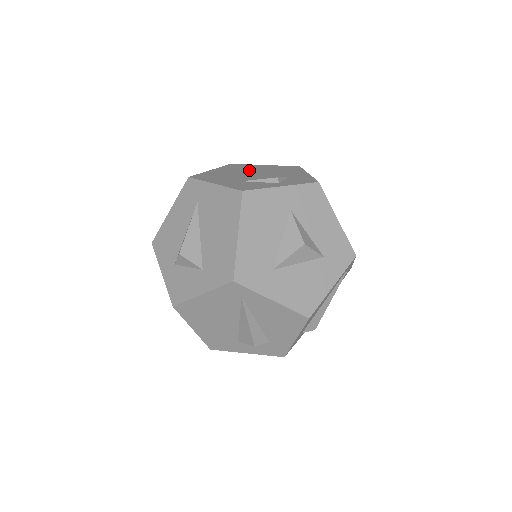
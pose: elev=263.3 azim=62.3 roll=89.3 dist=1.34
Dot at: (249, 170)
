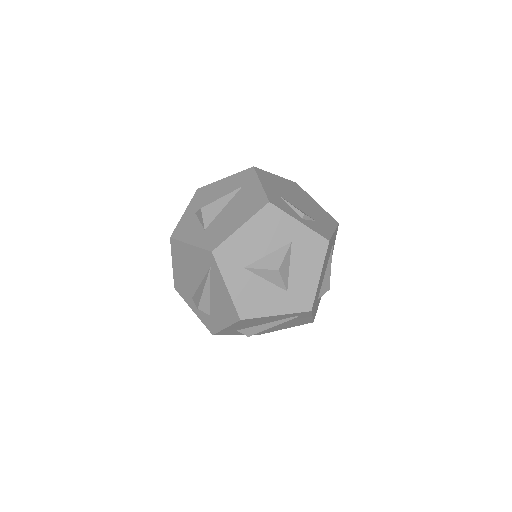
Dot at: (300, 196)
